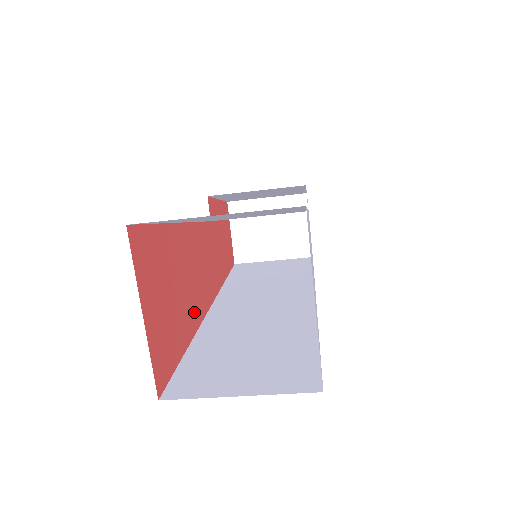
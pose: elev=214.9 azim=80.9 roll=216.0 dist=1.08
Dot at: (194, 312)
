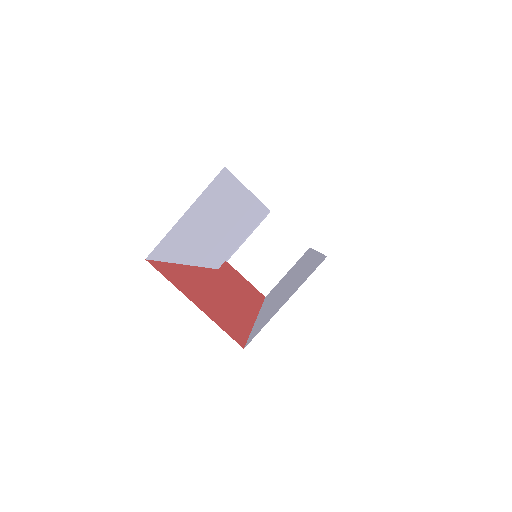
Dot at: (242, 314)
